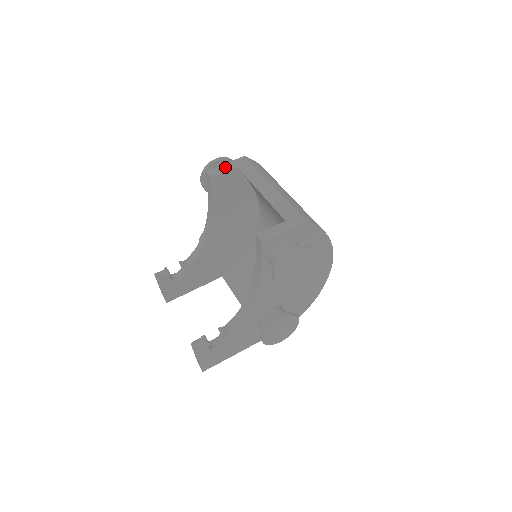
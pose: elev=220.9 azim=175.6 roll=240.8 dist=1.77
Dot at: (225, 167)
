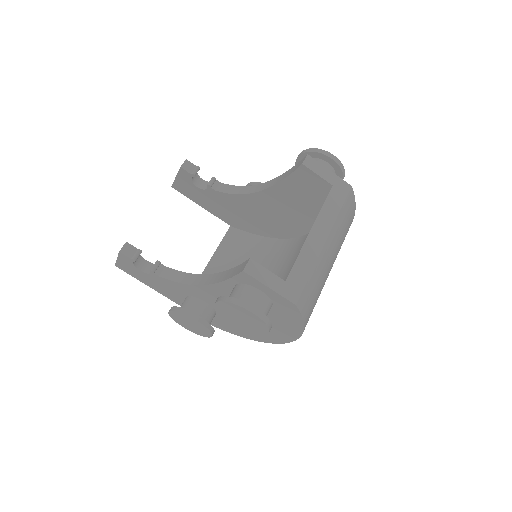
Dot at: (325, 173)
